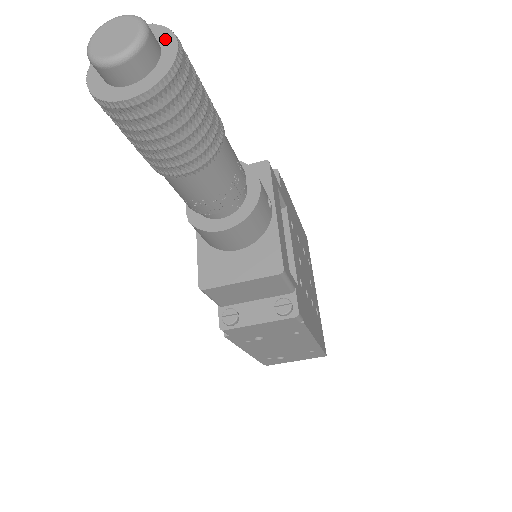
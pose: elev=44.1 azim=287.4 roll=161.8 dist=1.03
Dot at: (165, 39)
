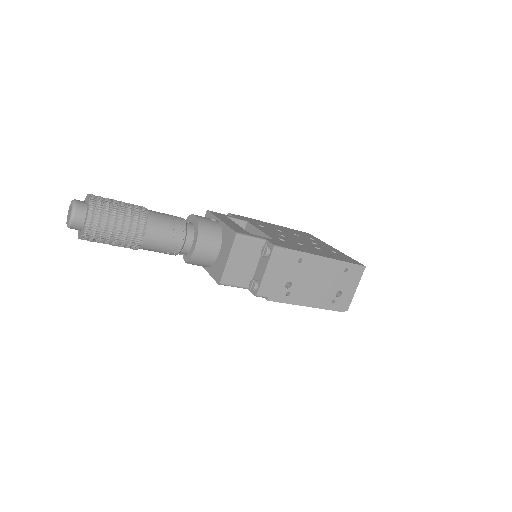
Dot at: (87, 199)
